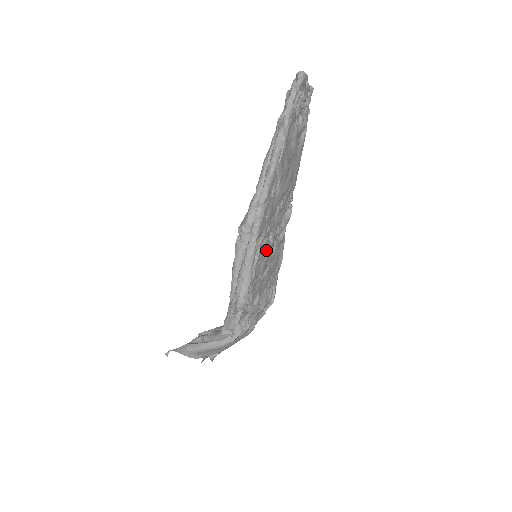
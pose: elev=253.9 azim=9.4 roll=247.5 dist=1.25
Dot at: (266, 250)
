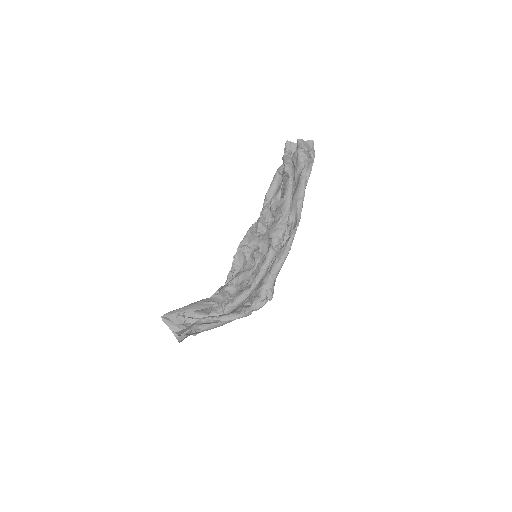
Dot at: occluded
